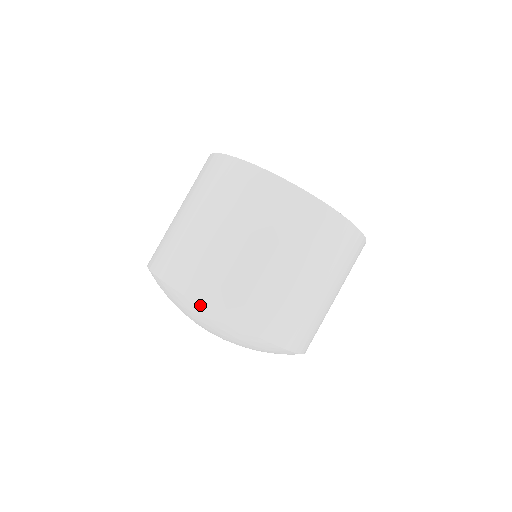
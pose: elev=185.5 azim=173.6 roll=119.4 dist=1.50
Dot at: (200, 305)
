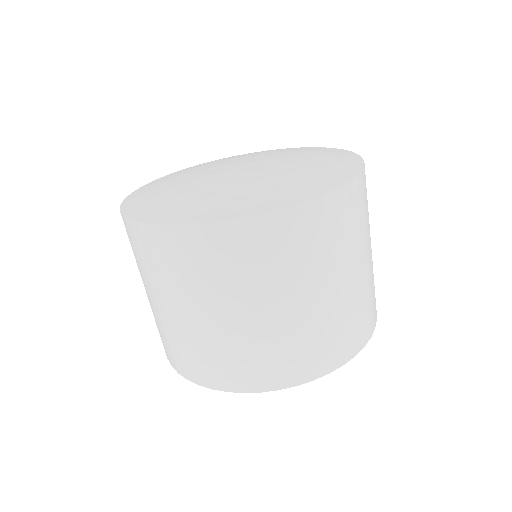
Dot at: occluded
